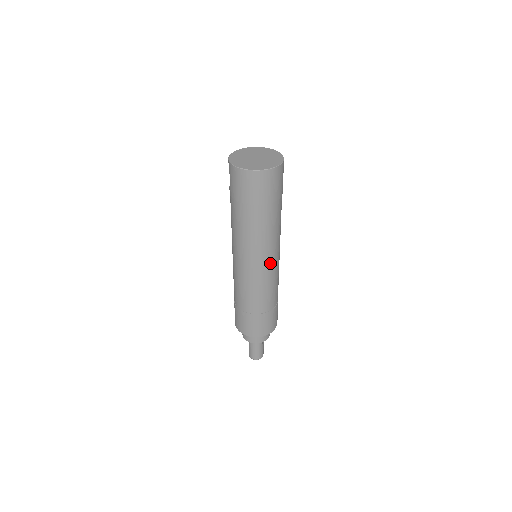
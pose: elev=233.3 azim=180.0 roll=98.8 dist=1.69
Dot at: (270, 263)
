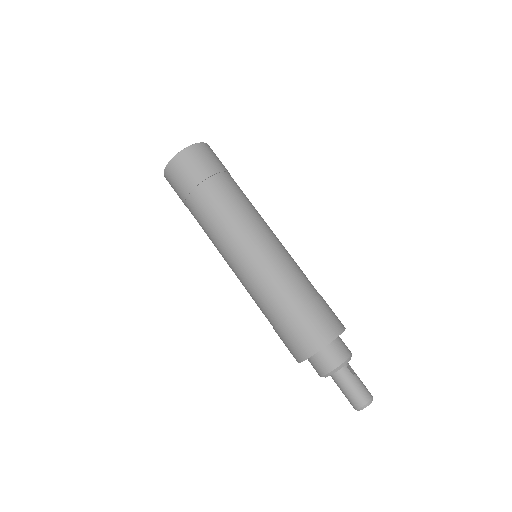
Dot at: (259, 240)
